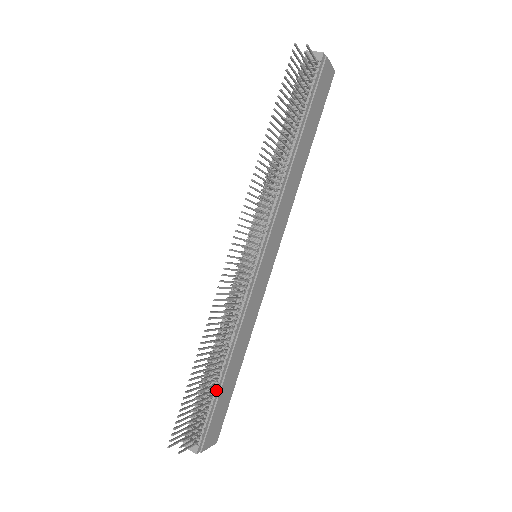
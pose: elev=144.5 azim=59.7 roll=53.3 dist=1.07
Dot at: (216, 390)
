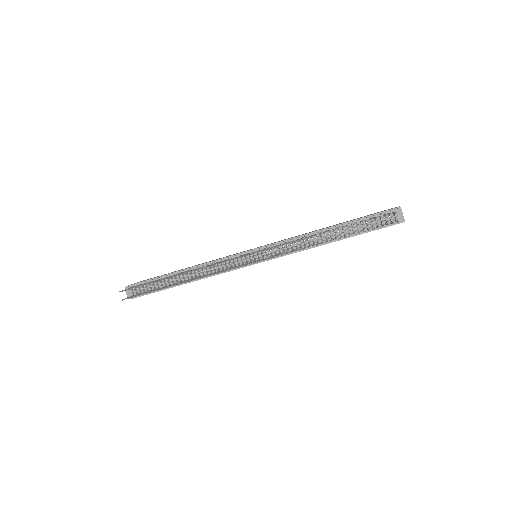
Dot at: occluded
